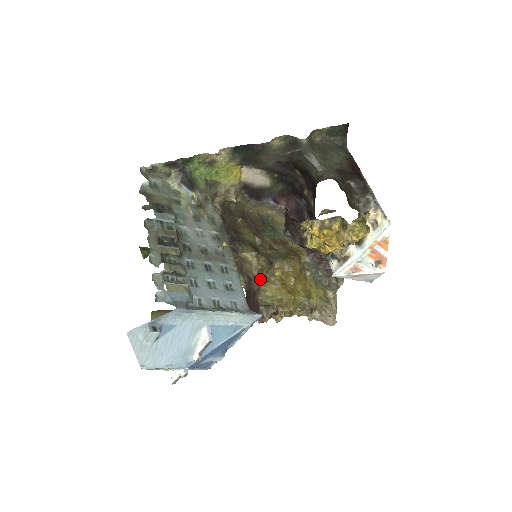
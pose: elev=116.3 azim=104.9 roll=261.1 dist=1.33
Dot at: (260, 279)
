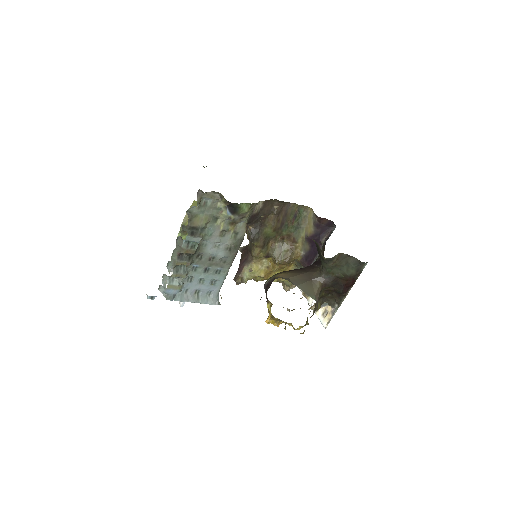
Dot at: (255, 257)
